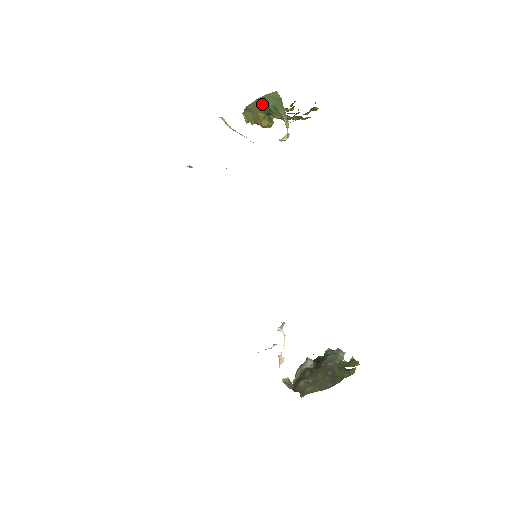
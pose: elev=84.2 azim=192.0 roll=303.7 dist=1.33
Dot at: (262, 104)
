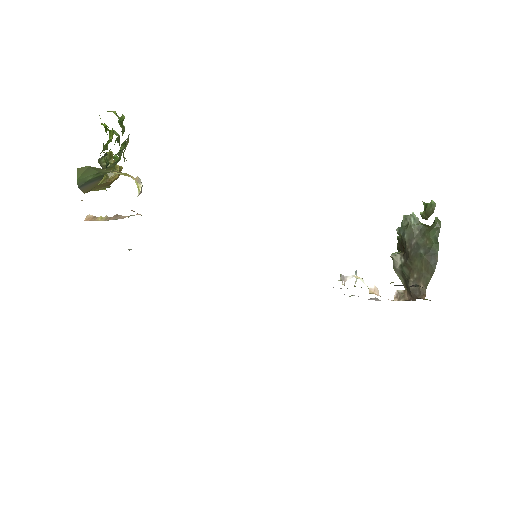
Dot at: (87, 183)
